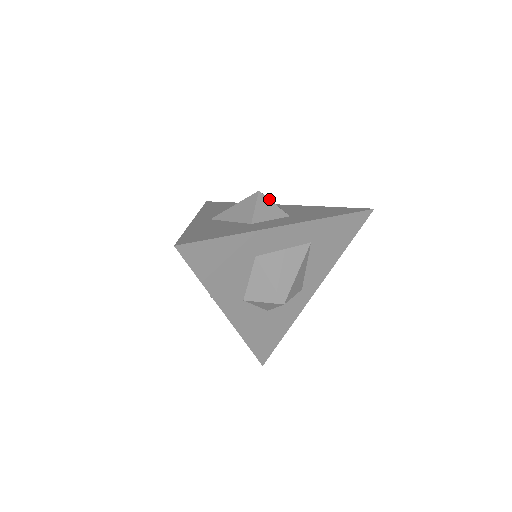
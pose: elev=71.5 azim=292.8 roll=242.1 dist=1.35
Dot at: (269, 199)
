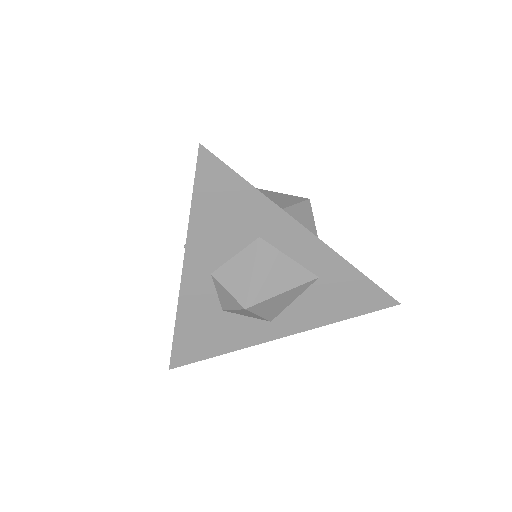
Dot at: occluded
